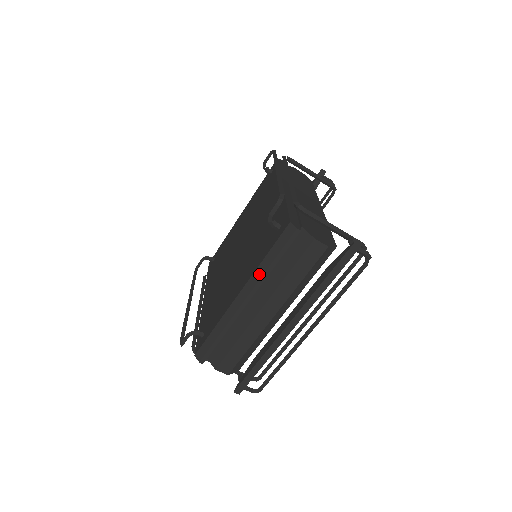
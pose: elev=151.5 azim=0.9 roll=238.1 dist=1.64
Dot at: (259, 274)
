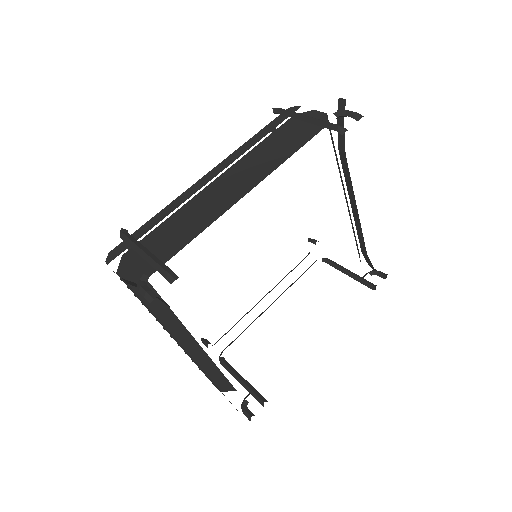
Dot at: occluded
